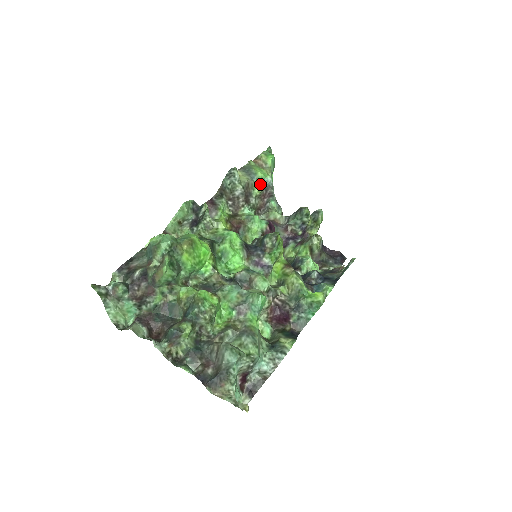
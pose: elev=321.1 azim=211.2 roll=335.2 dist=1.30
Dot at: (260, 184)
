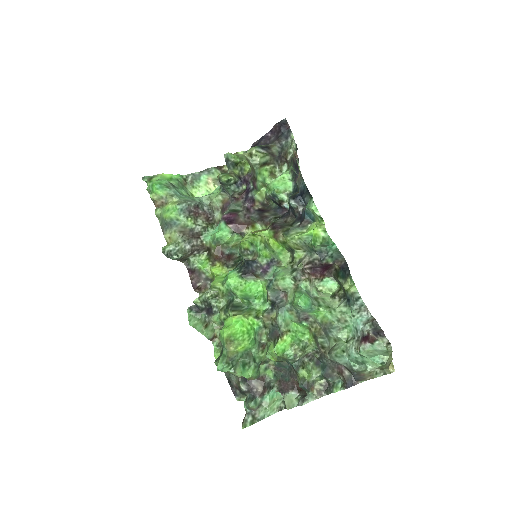
Dot at: (183, 218)
